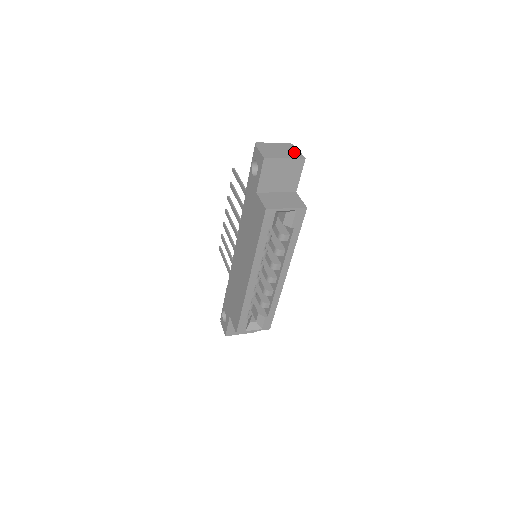
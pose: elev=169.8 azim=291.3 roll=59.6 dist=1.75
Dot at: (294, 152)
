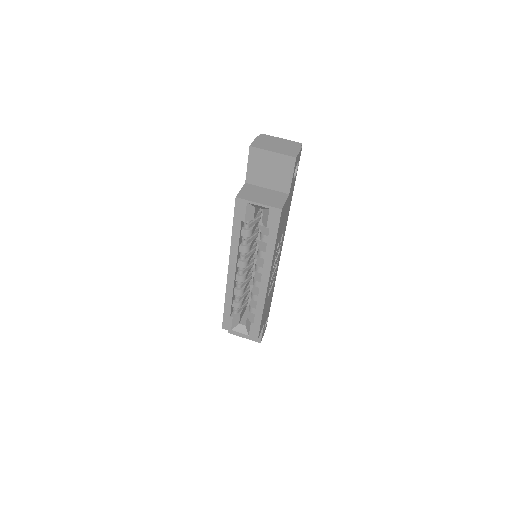
Dot at: (292, 150)
